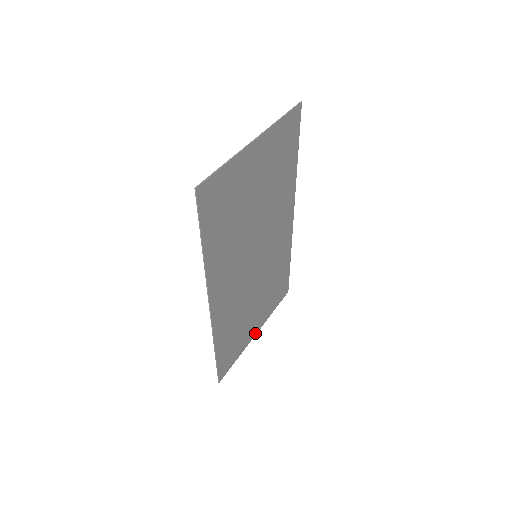
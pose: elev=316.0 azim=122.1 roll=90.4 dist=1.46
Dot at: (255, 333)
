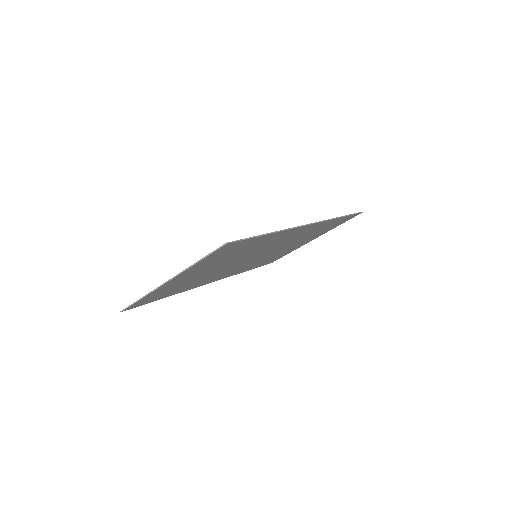
Dot at: (311, 240)
